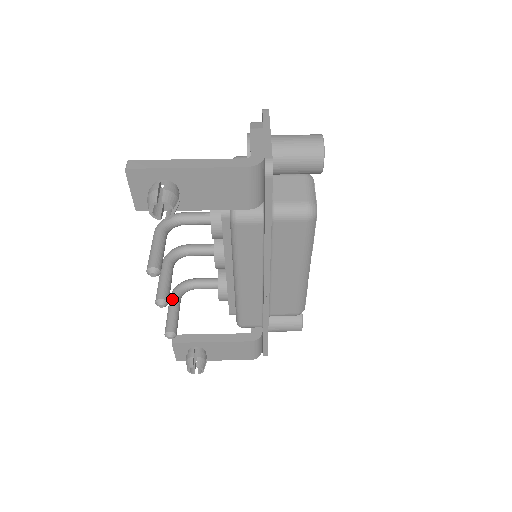
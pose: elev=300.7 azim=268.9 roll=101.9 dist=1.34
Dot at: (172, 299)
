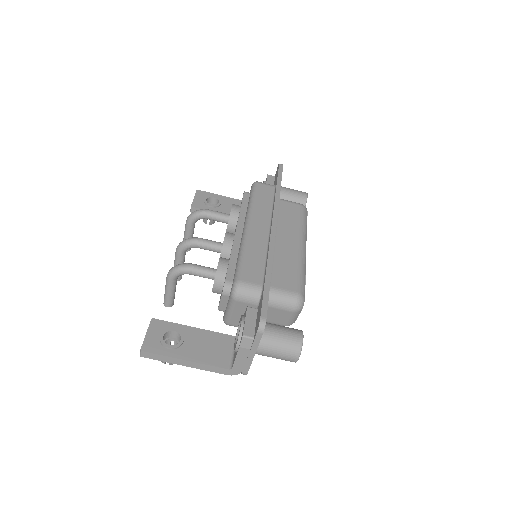
Dot at: (187, 228)
